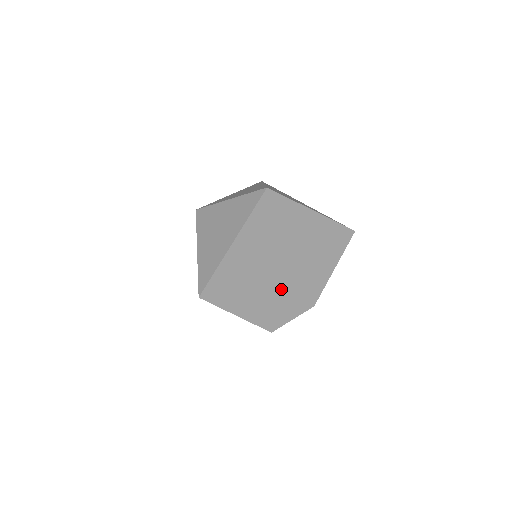
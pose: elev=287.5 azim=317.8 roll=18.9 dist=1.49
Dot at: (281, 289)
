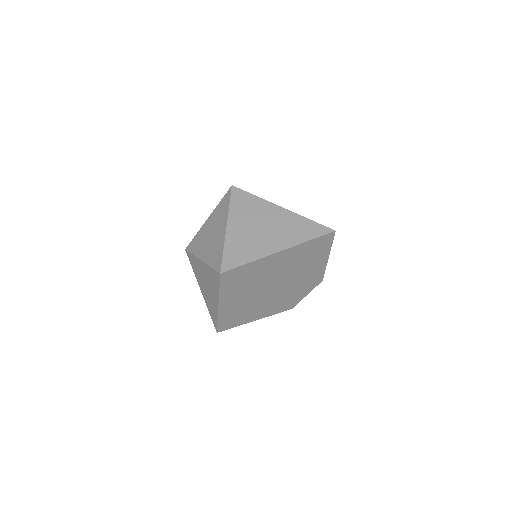
Dot at: (282, 293)
